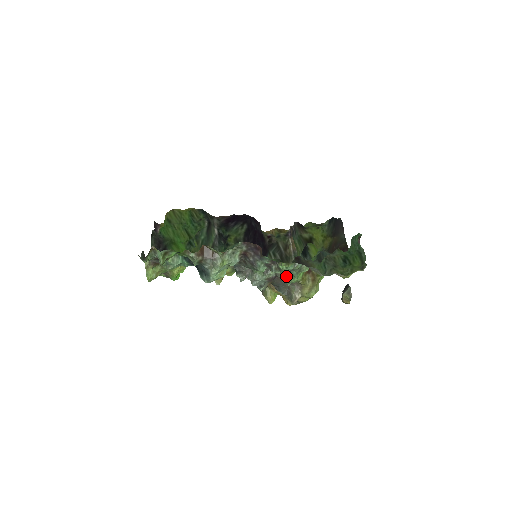
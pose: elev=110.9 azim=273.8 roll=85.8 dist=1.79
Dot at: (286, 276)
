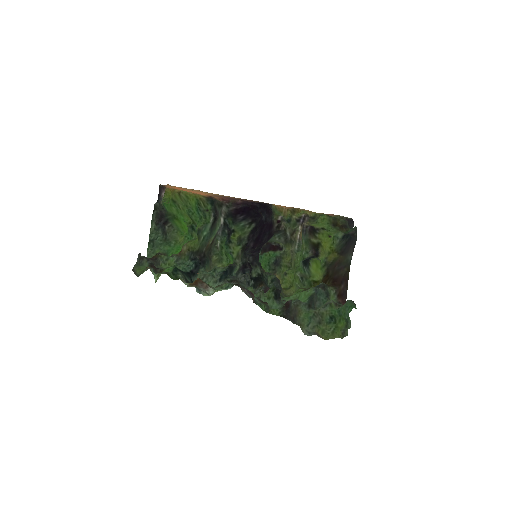
Dot at: occluded
